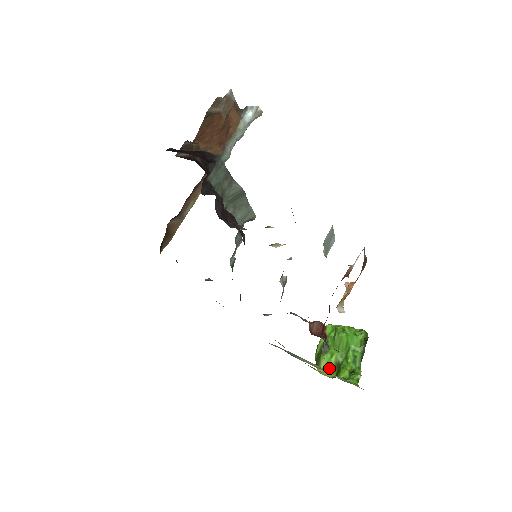
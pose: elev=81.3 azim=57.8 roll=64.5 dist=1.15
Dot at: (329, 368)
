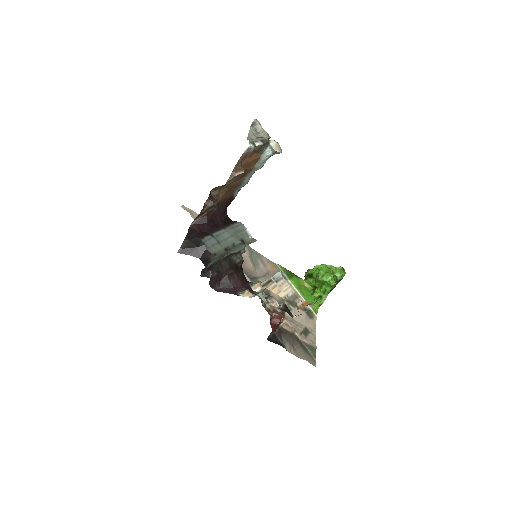
Dot at: (310, 284)
